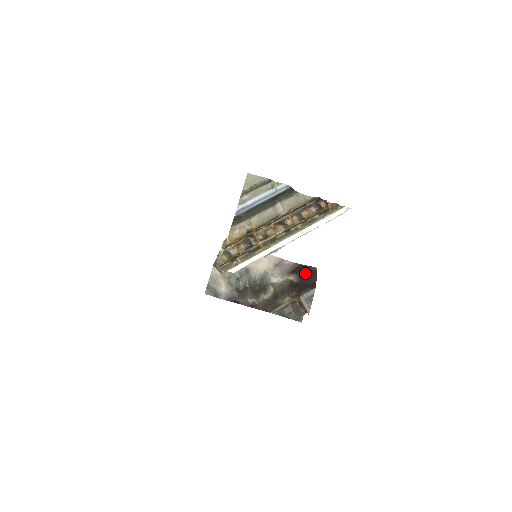
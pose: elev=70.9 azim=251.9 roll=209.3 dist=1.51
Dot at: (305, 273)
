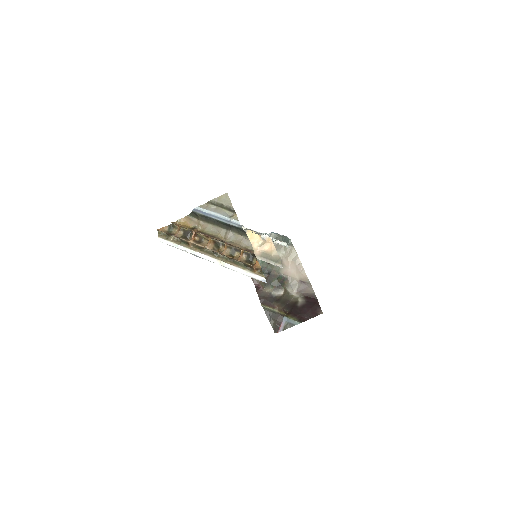
Dot at: (310, 307)
